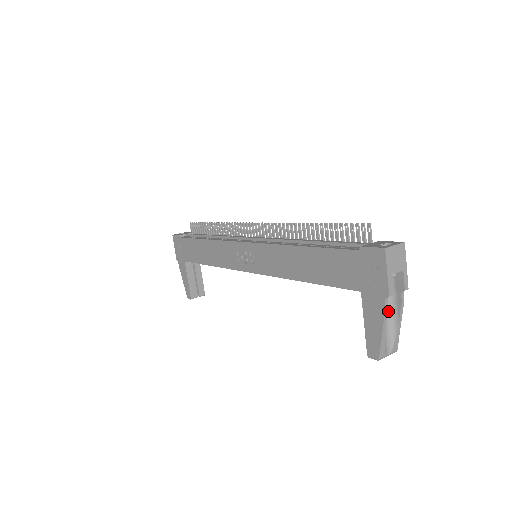
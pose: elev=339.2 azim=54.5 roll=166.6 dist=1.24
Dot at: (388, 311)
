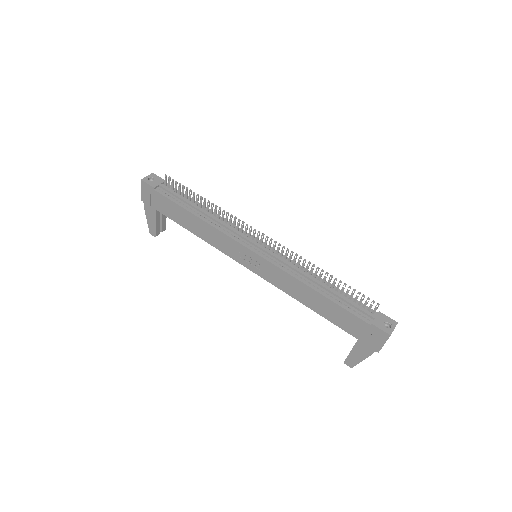
Dot at: occluded
